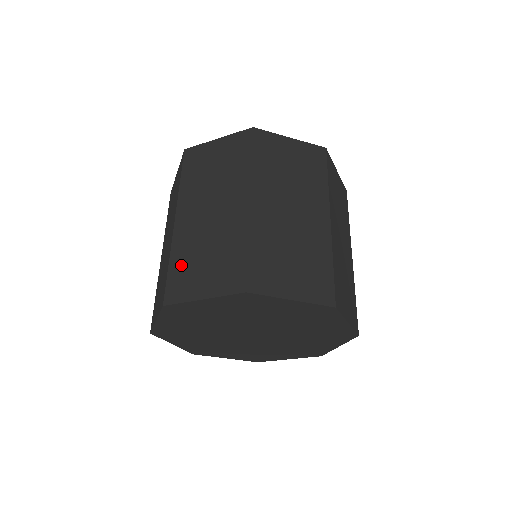
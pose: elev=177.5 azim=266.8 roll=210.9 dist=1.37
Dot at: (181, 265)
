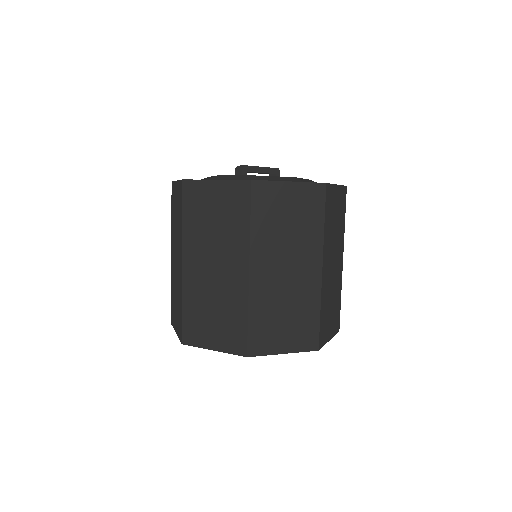
Dot at: (261, 321)
